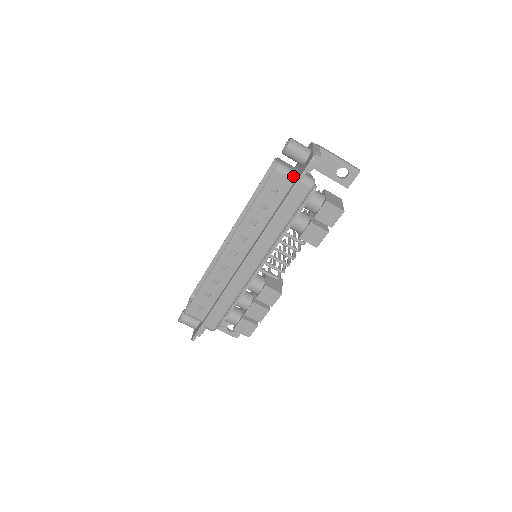
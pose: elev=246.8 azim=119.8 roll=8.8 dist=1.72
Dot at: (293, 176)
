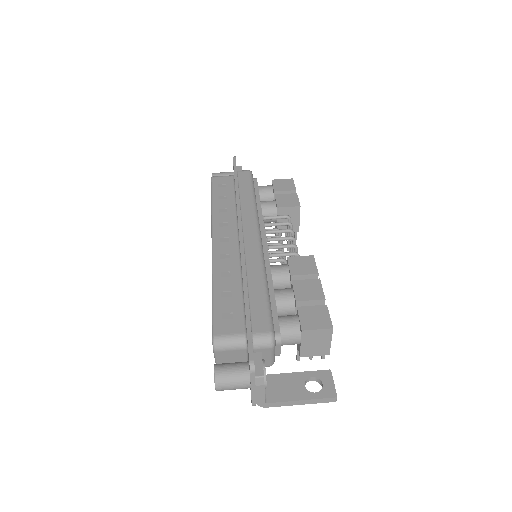
Dot at: (230, 176)
